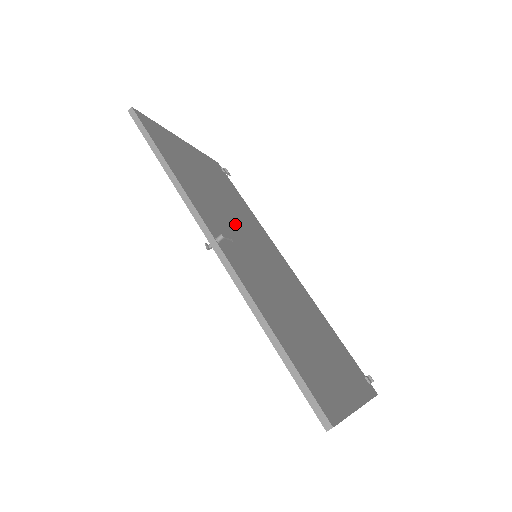
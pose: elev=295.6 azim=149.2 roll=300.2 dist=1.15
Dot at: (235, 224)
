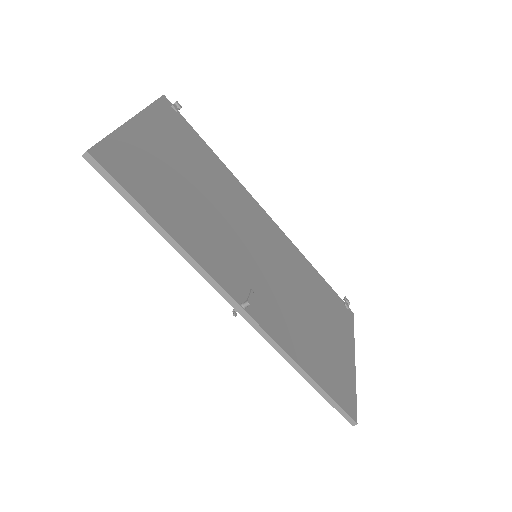
Dot at: (231, 232)
